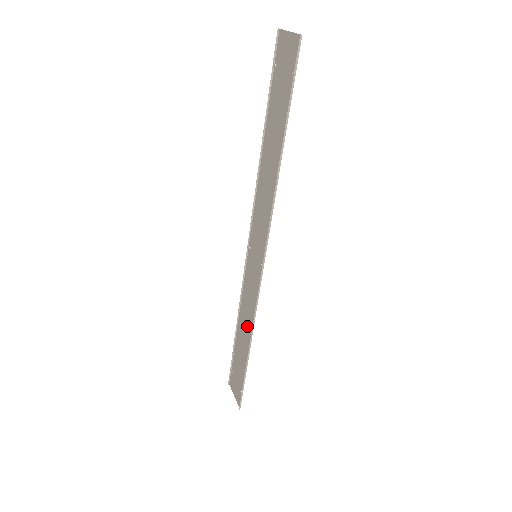
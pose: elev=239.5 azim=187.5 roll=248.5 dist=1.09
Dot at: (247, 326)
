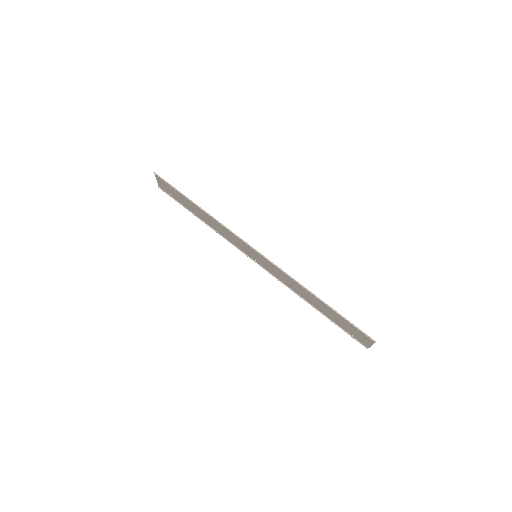
Dot at: (303, 291)
